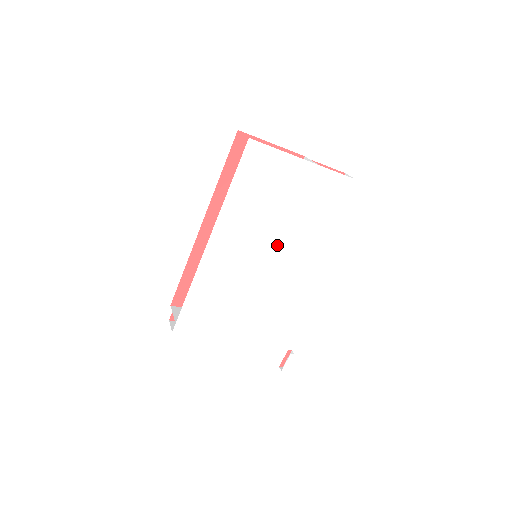
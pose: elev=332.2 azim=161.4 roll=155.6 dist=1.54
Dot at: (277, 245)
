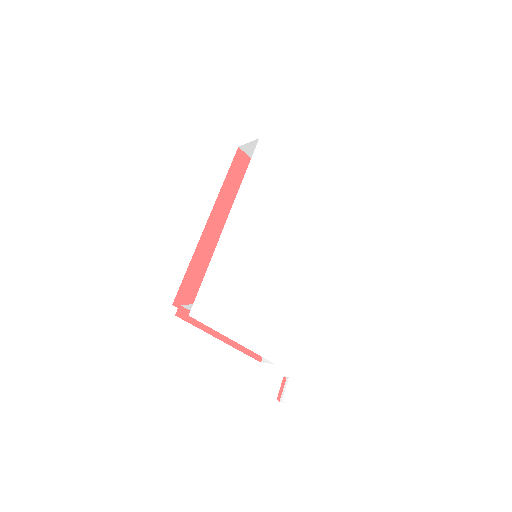
Dot at: (277, 242)
